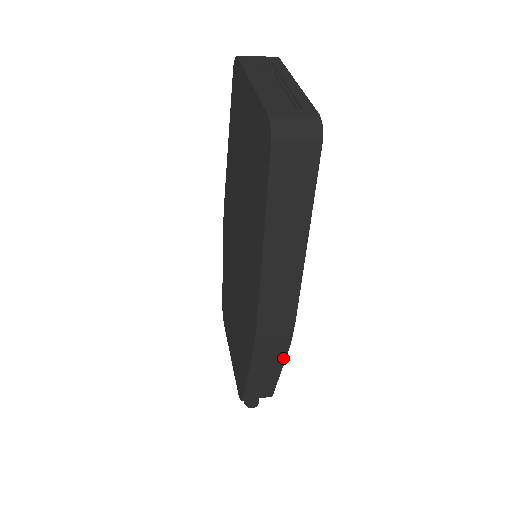
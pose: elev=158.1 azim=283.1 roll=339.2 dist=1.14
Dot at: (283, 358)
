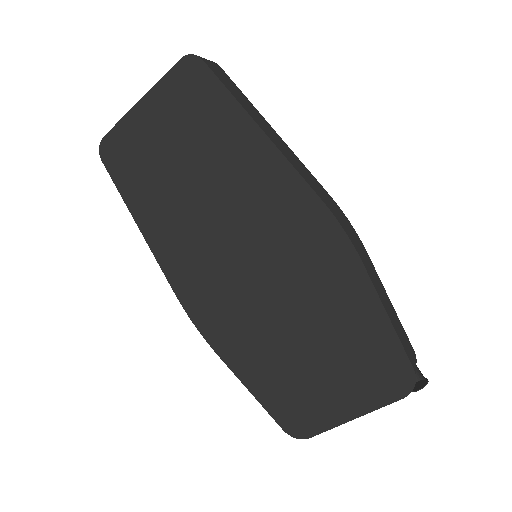
Dot at: (370, 261)
